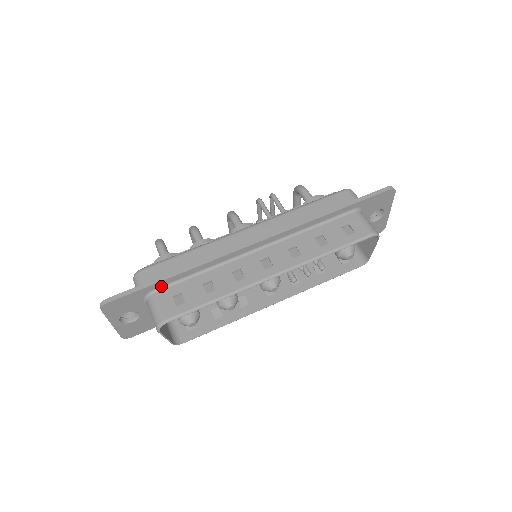
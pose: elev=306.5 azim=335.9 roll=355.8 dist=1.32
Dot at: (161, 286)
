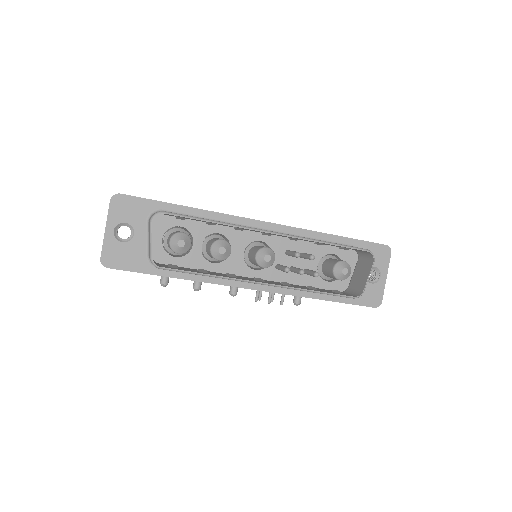
Dot at: (170, 211)
